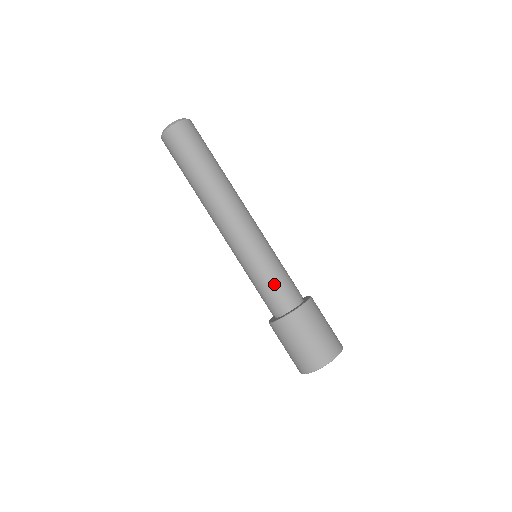
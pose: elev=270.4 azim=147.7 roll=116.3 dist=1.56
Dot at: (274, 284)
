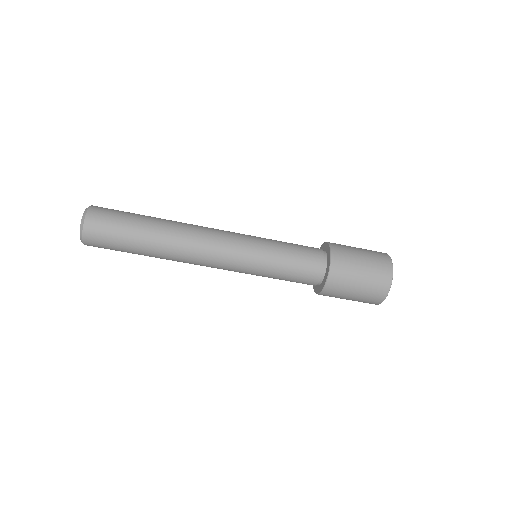
Dot at: (288, 280)
